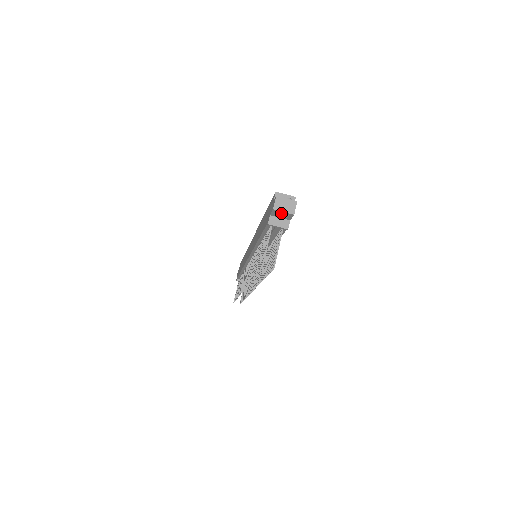
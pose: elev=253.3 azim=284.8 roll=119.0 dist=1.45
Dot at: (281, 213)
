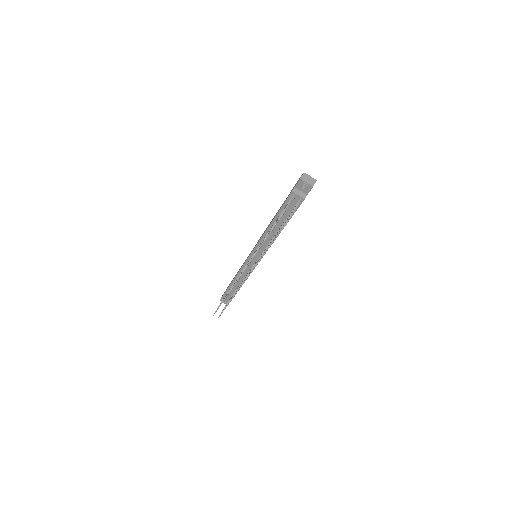
Dot at: (305, 183)
